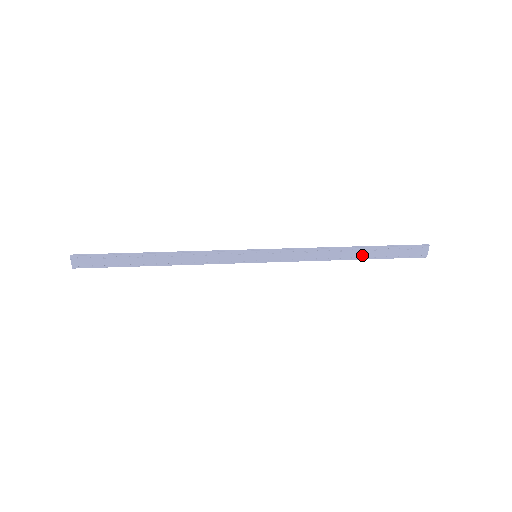
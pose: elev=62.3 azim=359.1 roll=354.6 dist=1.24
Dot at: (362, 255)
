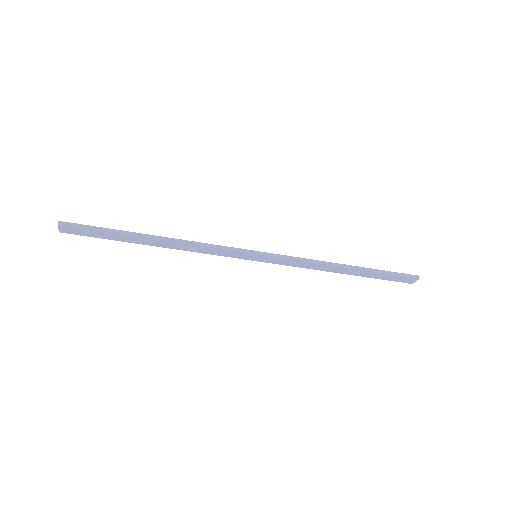
Dot at: (356, 273)
